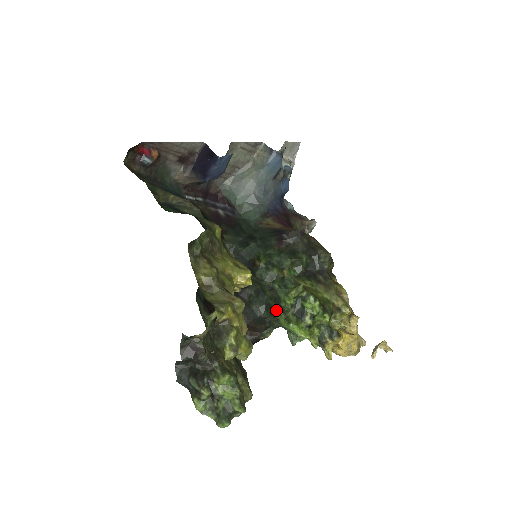
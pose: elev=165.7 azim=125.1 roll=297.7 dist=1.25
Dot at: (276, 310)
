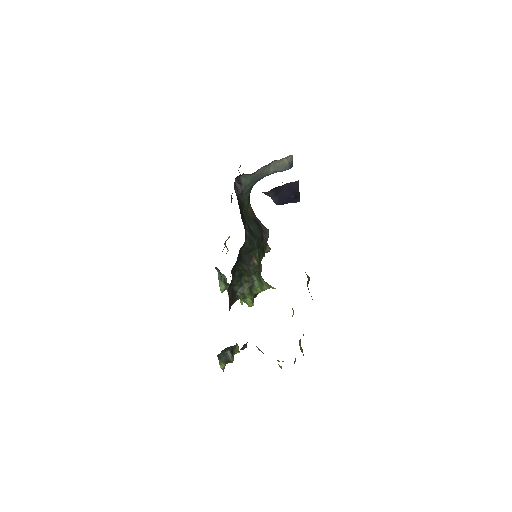
Dot at: (248, 292)
